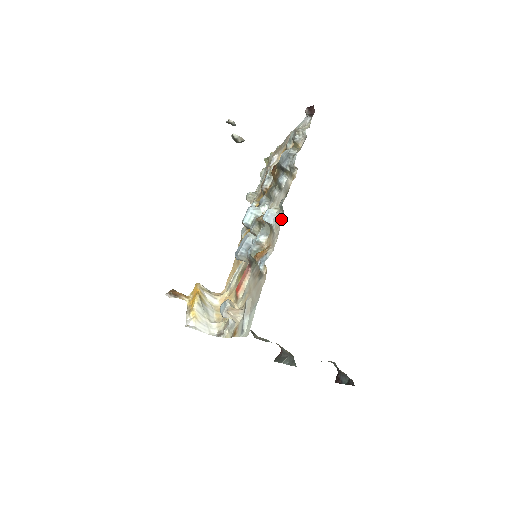
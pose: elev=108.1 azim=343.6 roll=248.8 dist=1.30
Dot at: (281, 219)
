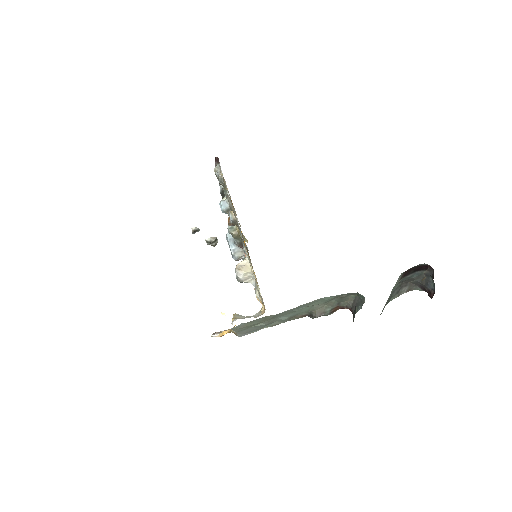
Dot at: occluded
